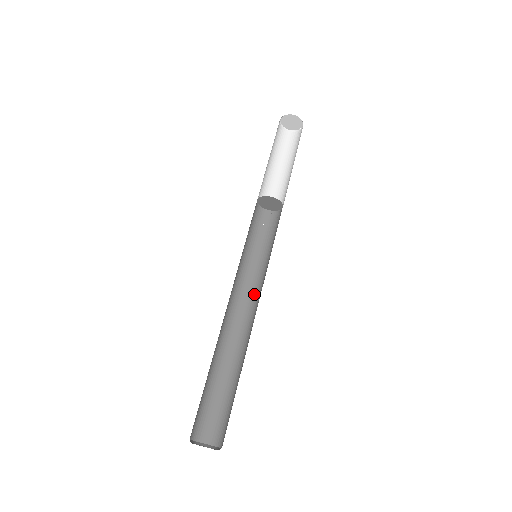
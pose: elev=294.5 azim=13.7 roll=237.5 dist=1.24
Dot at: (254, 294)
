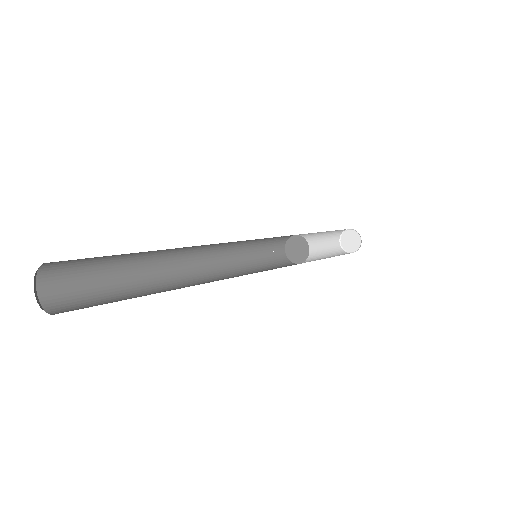
Dot at: occluded
